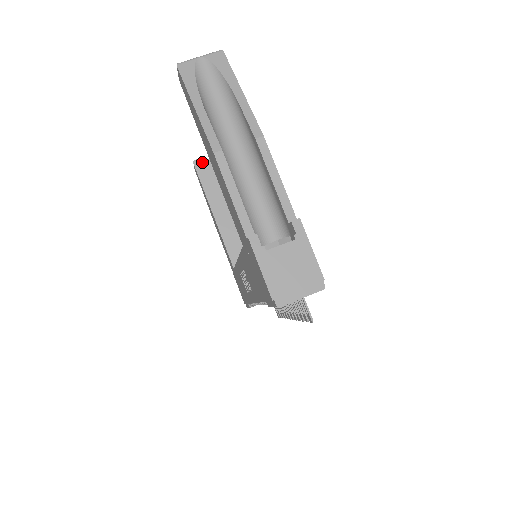
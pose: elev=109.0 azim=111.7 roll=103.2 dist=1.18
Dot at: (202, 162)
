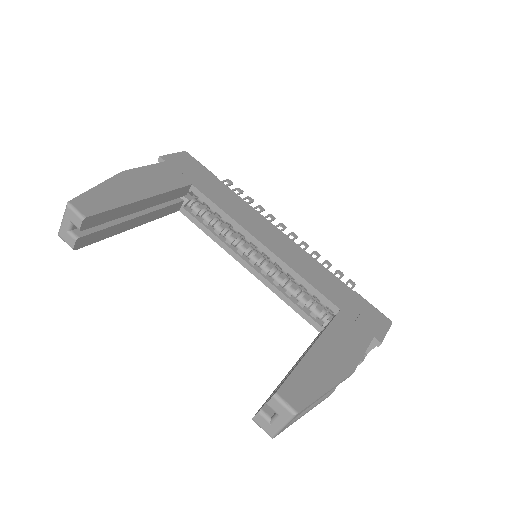
Dot at: (81, 241)
